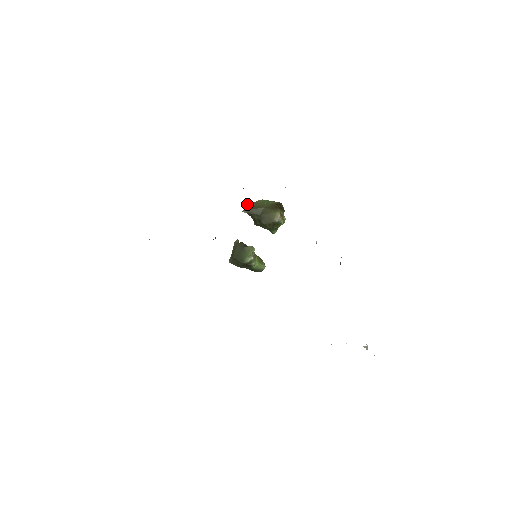
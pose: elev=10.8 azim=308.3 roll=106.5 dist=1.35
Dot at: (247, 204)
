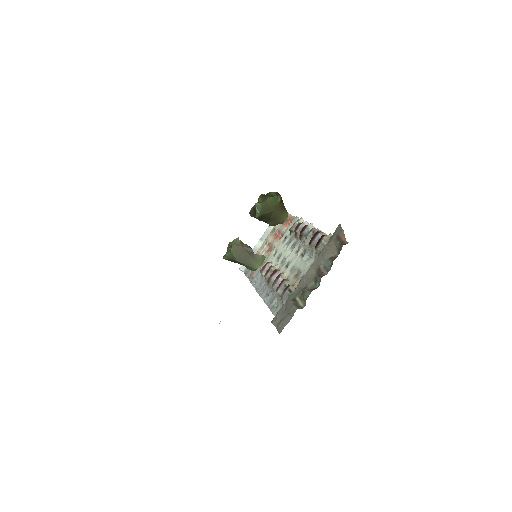
Dot at: (258, 203)
